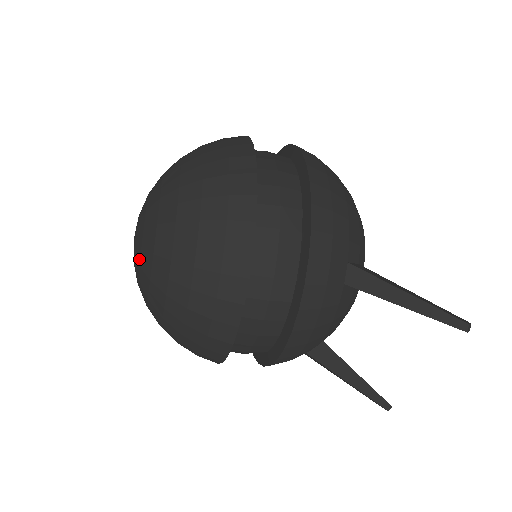
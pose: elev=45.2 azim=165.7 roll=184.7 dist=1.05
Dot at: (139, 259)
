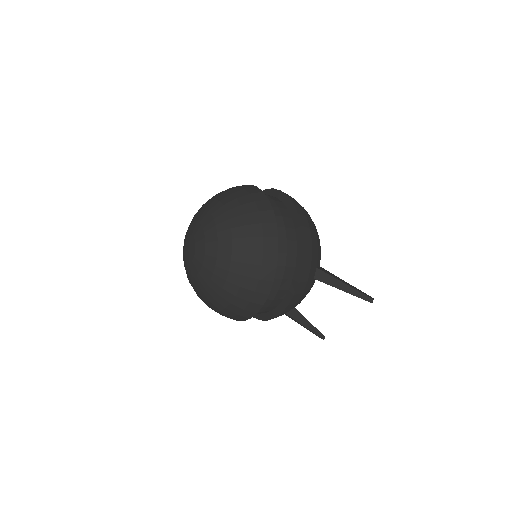
Dot at: (201, 266)
